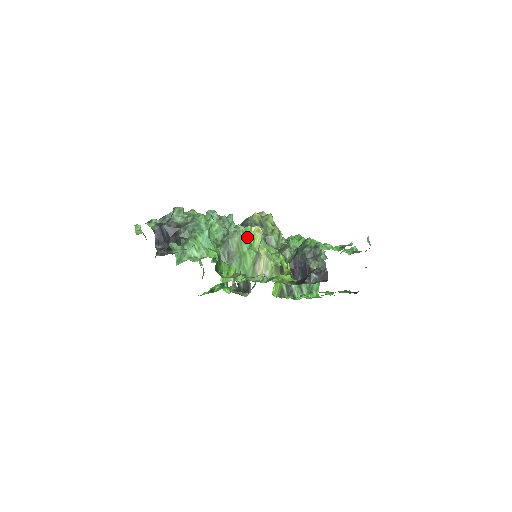
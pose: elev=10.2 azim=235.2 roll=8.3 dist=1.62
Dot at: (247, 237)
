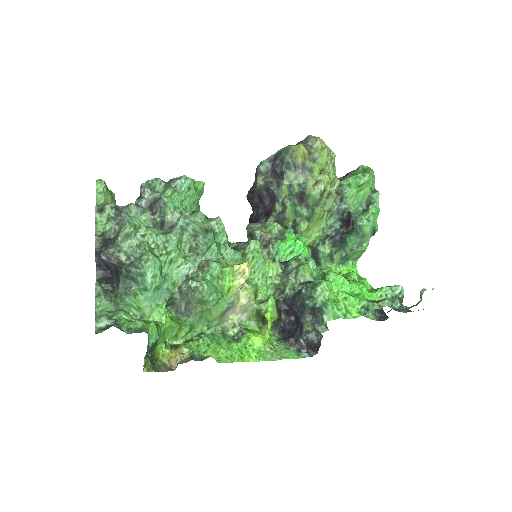
Dot at: (221, 283)
